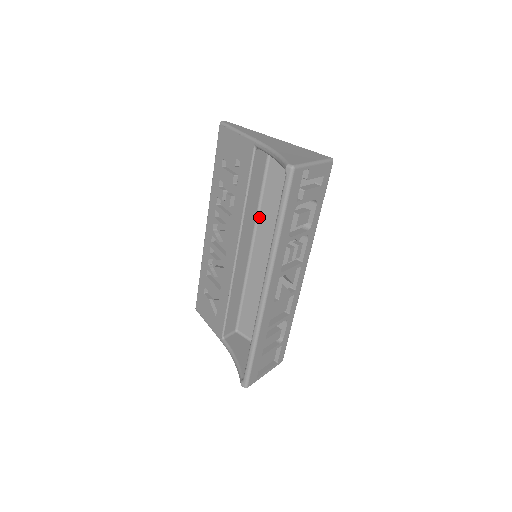
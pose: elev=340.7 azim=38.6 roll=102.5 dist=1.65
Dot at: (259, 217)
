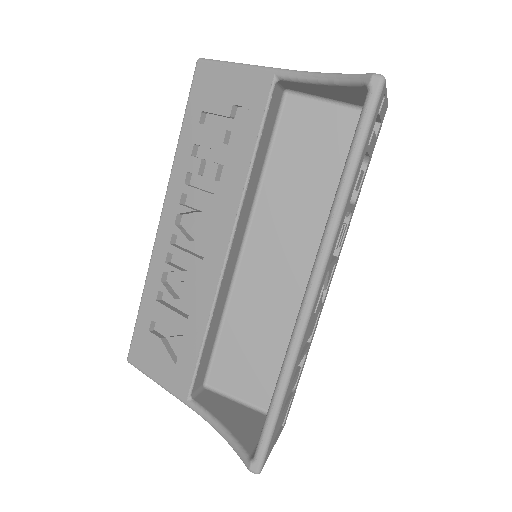
Dot at: (259, 198)
